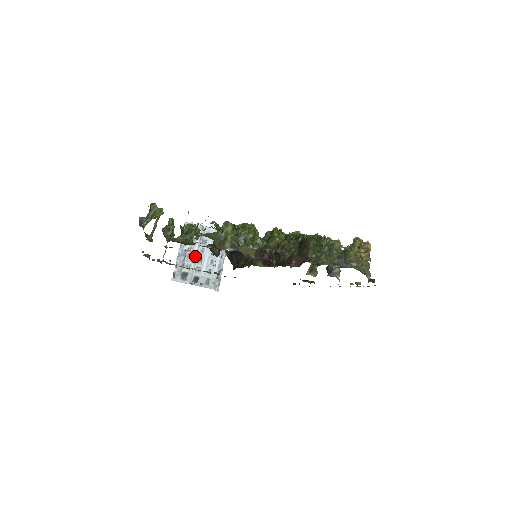
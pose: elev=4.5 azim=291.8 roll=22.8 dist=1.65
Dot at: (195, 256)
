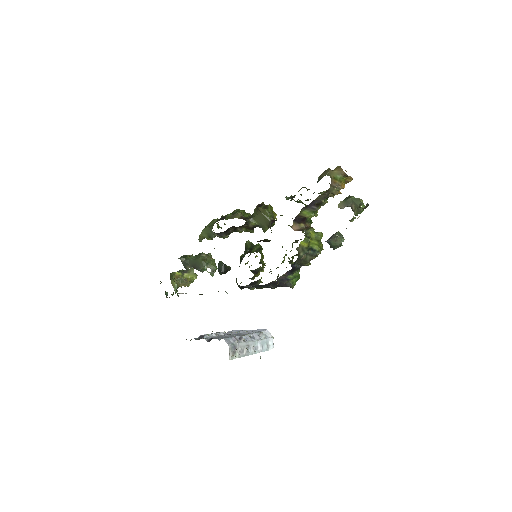
Dot at: (222, 335)
